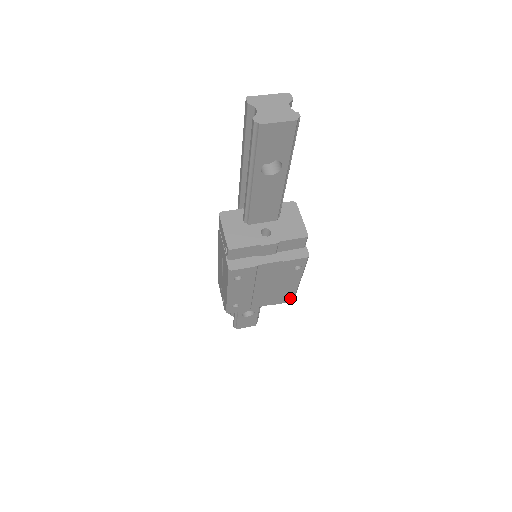
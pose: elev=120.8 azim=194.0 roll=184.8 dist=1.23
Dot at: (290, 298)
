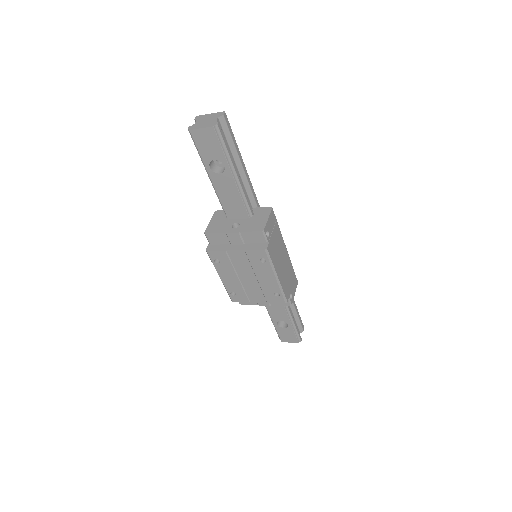
Dot at: (280, 298)
